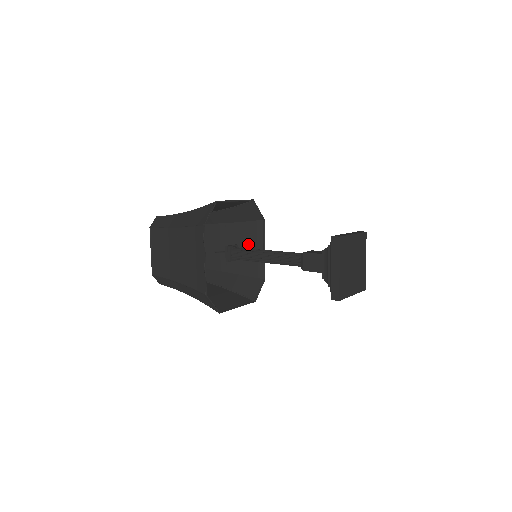
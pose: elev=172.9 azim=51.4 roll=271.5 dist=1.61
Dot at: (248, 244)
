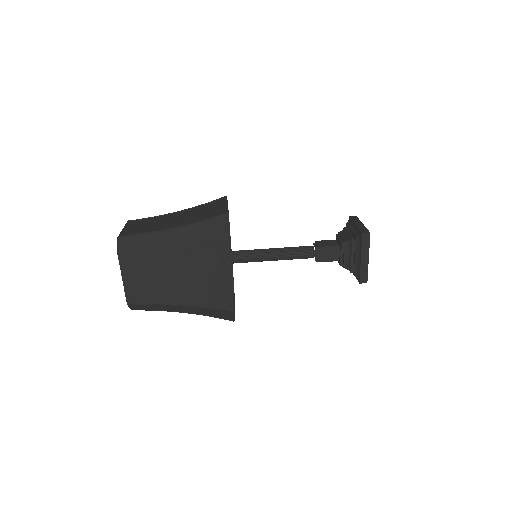
Dot at: occluded
